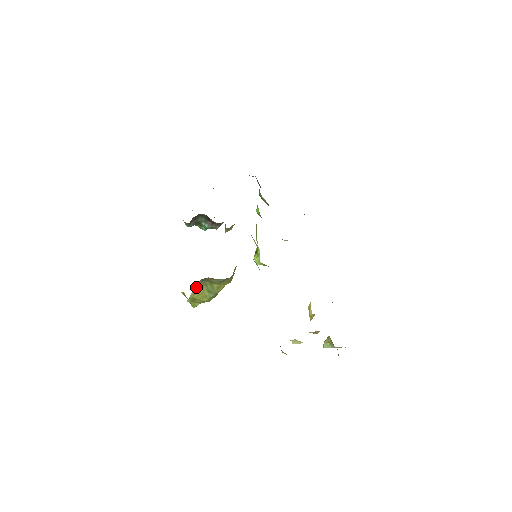
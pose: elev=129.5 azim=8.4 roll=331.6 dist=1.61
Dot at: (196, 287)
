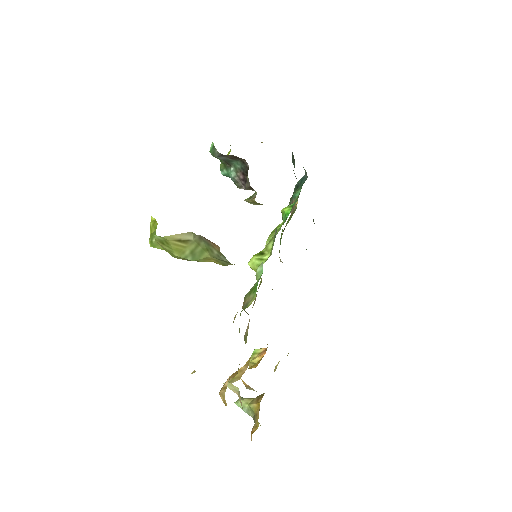
Dot at: (185, 235)
